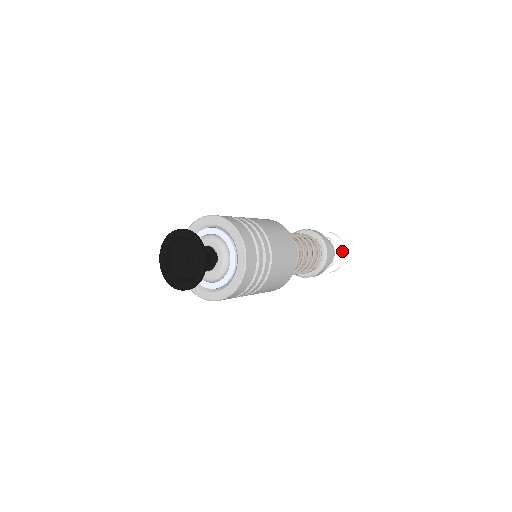
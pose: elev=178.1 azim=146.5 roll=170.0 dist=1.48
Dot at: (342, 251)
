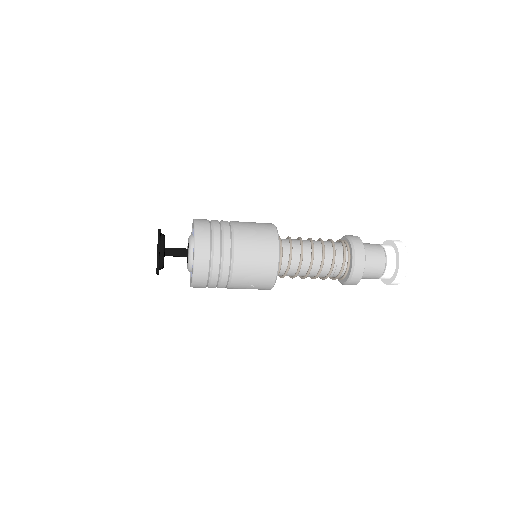
Dot at: (397, 249)
